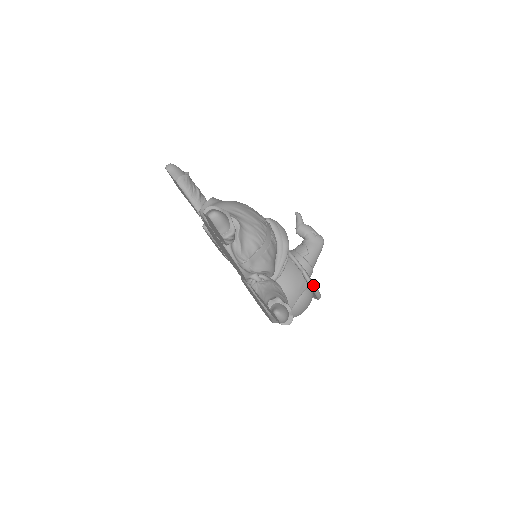
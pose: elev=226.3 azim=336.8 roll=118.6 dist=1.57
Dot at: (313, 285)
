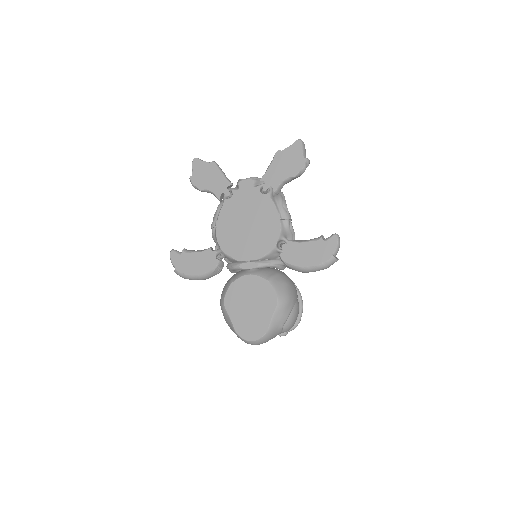
Dot at: (301, 297)
